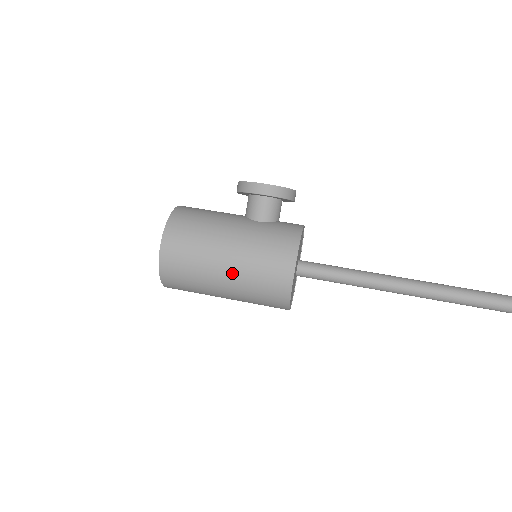
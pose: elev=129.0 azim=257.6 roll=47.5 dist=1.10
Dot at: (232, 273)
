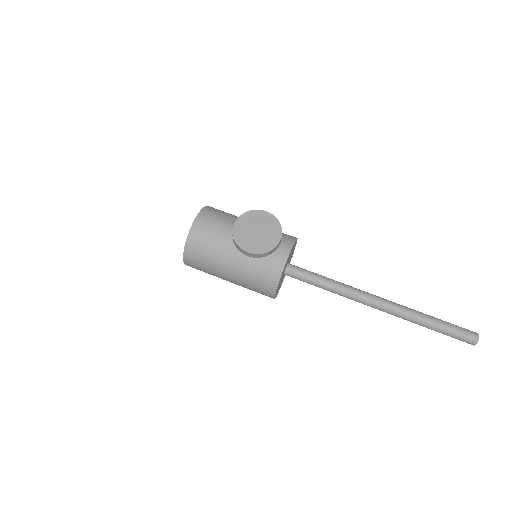
Dot at: occluded
